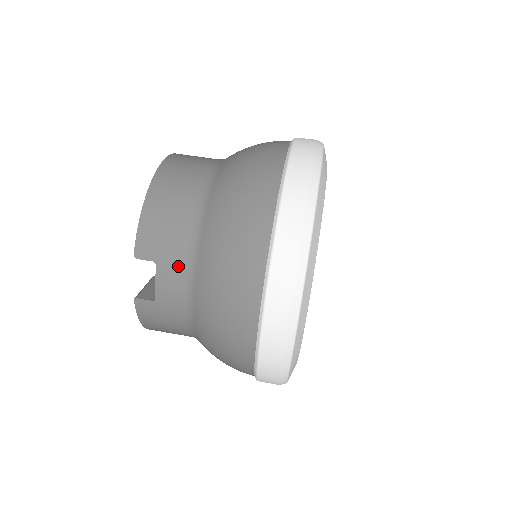
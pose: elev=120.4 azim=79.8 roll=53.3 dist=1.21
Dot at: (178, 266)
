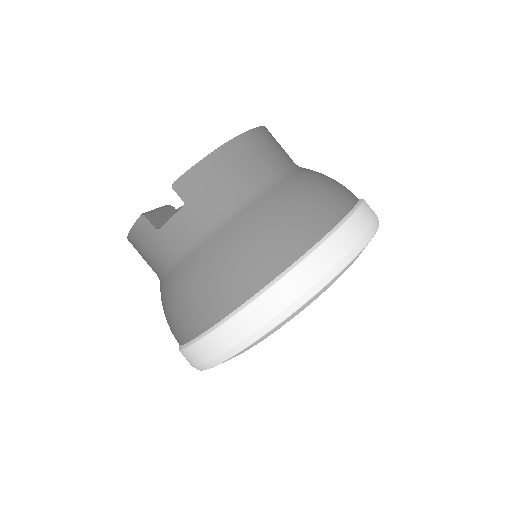
Dot at: (199, 222)
